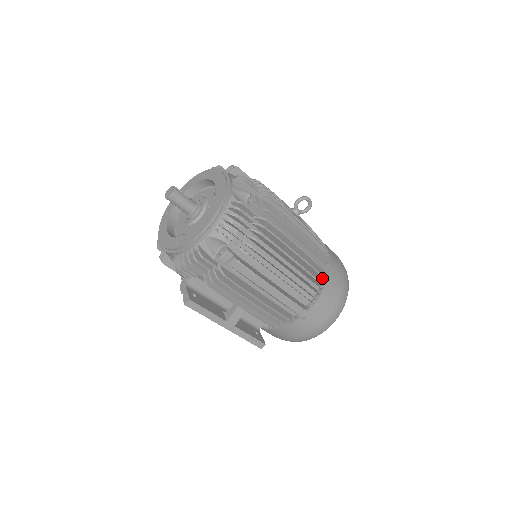
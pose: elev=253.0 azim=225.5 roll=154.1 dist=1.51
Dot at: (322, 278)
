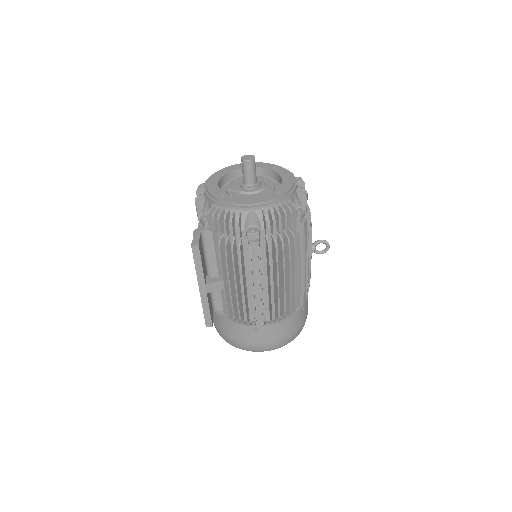
Dot at: (293, 310)
